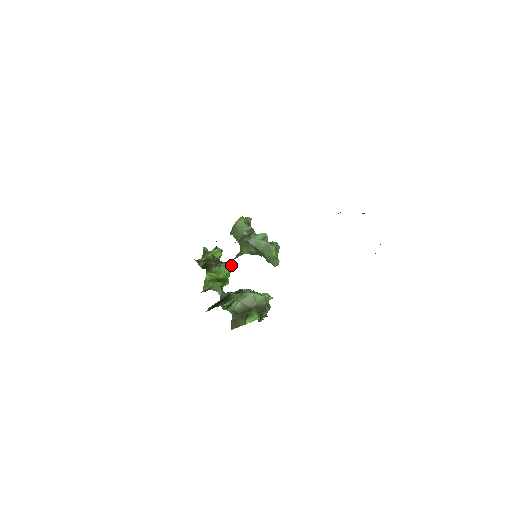
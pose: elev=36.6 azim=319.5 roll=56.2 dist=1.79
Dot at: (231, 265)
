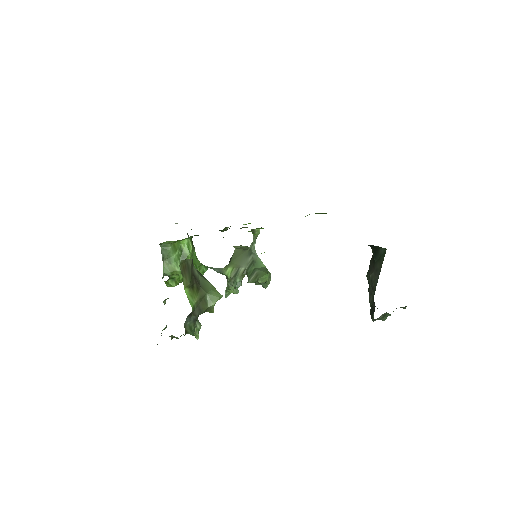
Dot at: (201, 271)
